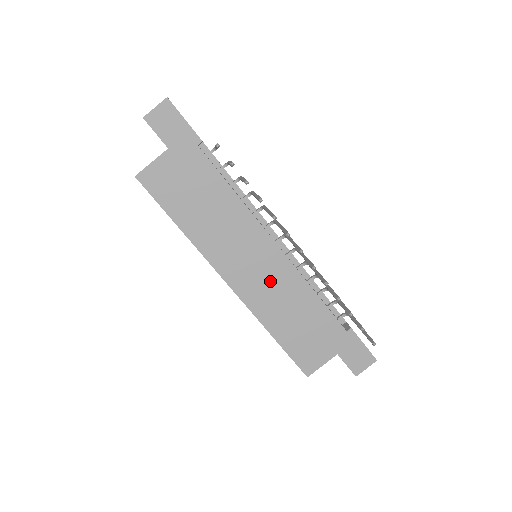
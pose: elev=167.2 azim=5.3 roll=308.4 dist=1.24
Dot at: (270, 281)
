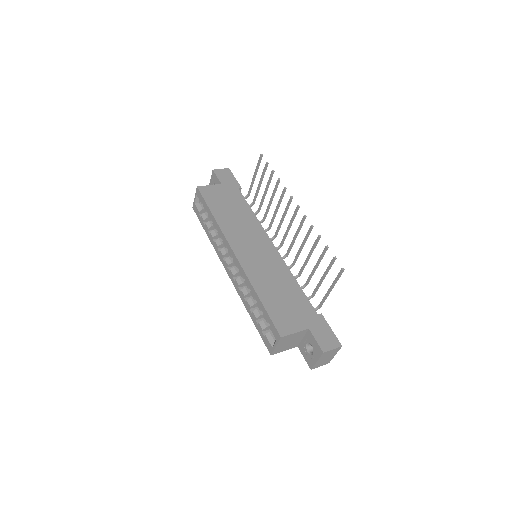
Dot at: (265, 262)
